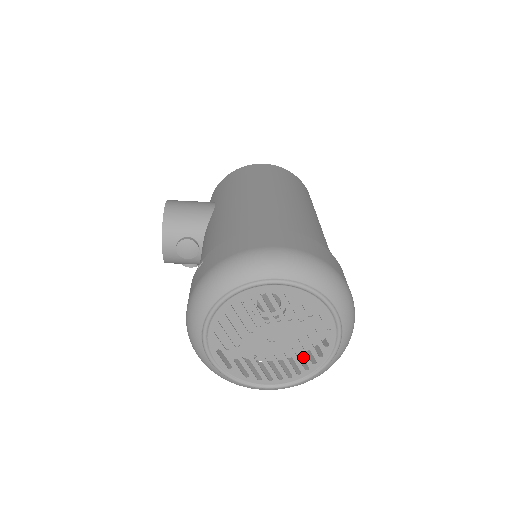
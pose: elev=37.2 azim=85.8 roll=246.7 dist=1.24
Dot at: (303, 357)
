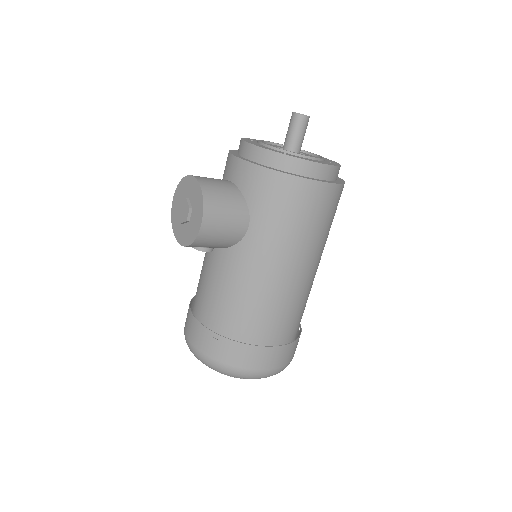
Dot at: occluded
